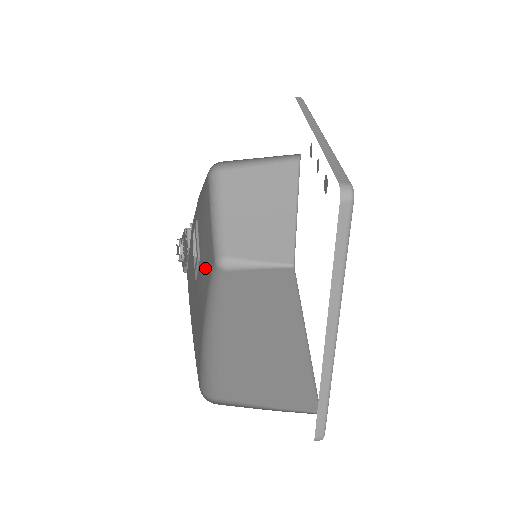
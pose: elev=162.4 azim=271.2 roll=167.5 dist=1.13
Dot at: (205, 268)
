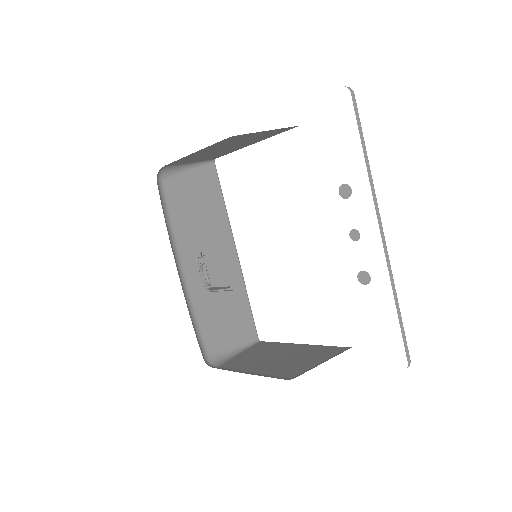
Dot at: occluded
